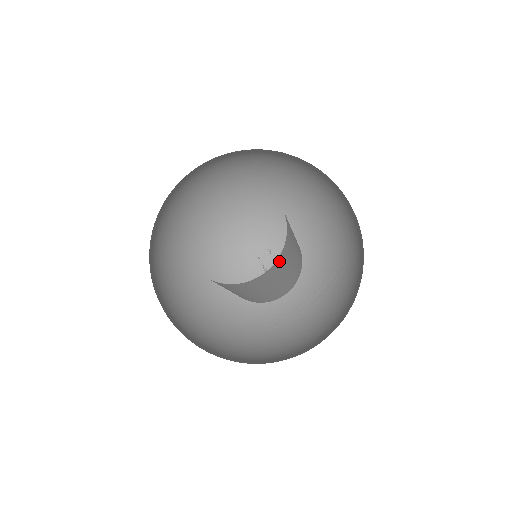
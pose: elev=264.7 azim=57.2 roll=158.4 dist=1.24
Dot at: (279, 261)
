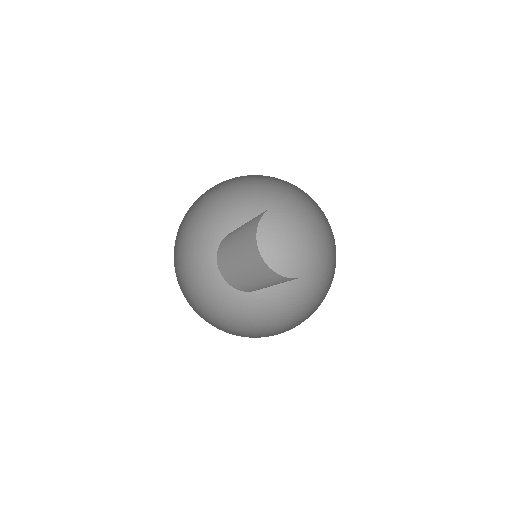
Dot at: occluded
